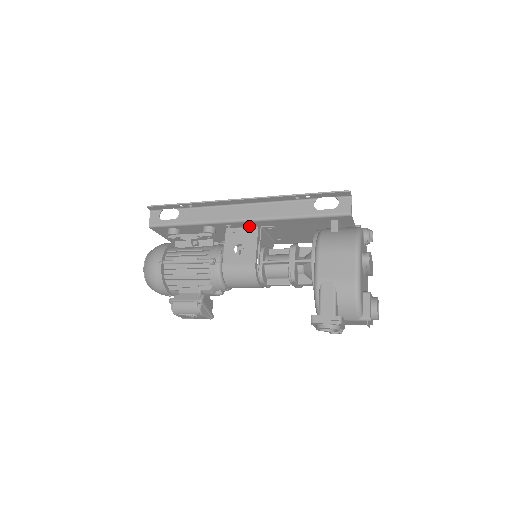
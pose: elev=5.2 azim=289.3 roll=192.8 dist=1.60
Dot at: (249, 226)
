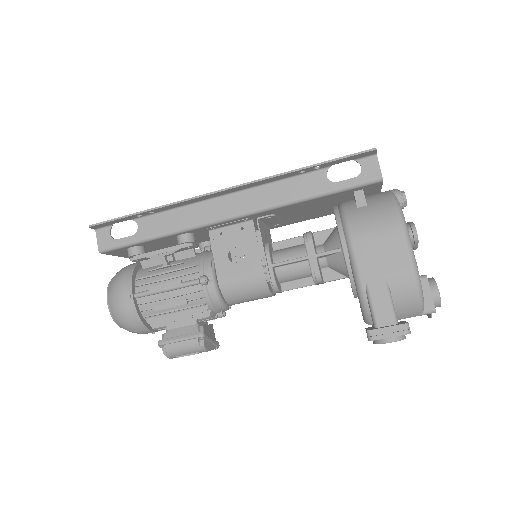
Dot at: (240, 221)
